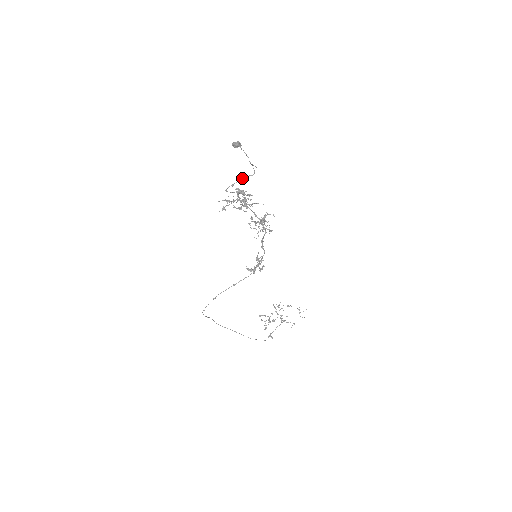
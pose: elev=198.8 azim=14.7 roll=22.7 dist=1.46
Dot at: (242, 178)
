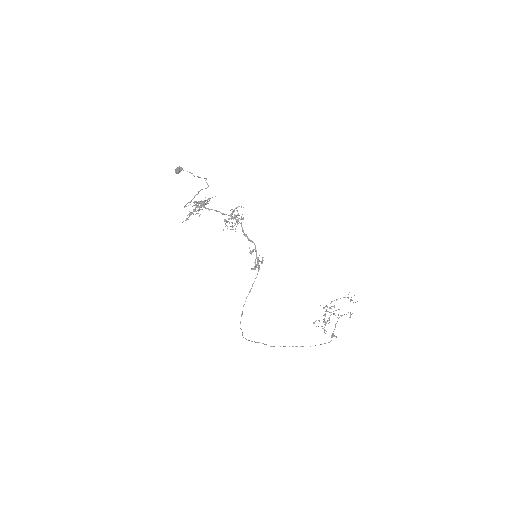
Dot at: (198, 193)
